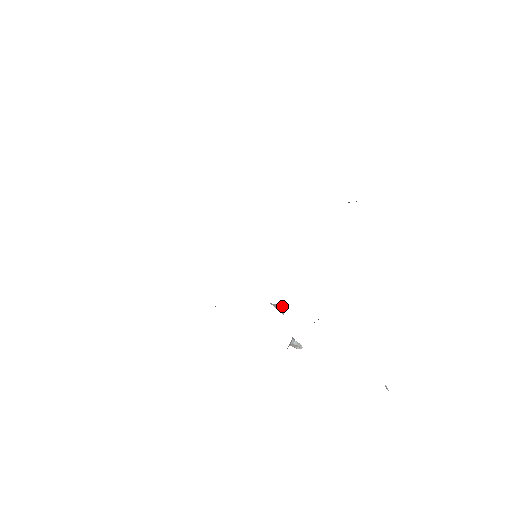
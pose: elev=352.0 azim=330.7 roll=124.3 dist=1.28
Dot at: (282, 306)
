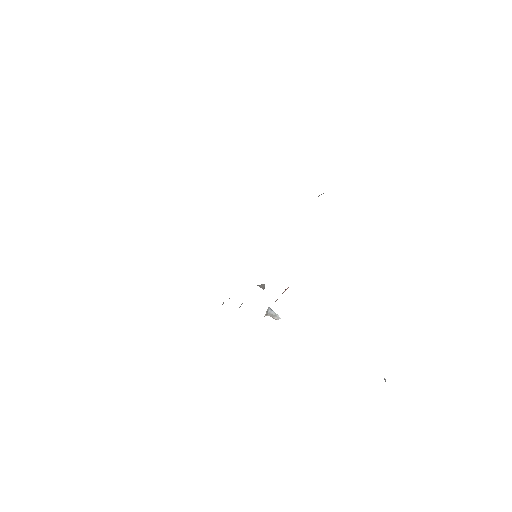
Dot at: (264, 284)
